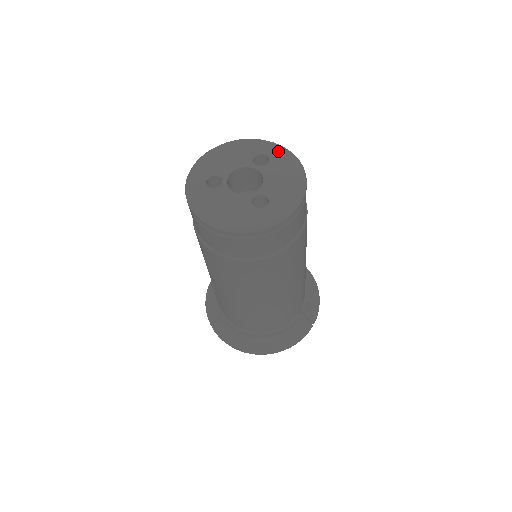
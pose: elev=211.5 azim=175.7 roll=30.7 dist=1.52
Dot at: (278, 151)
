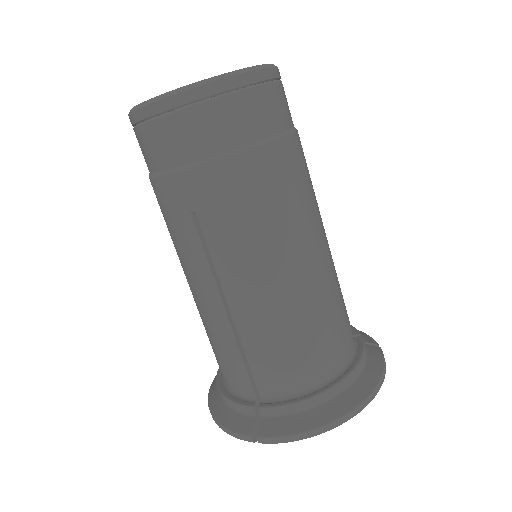
Dot at: occluded
